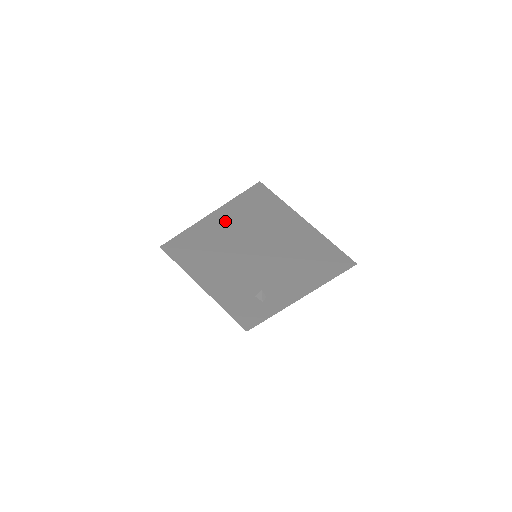
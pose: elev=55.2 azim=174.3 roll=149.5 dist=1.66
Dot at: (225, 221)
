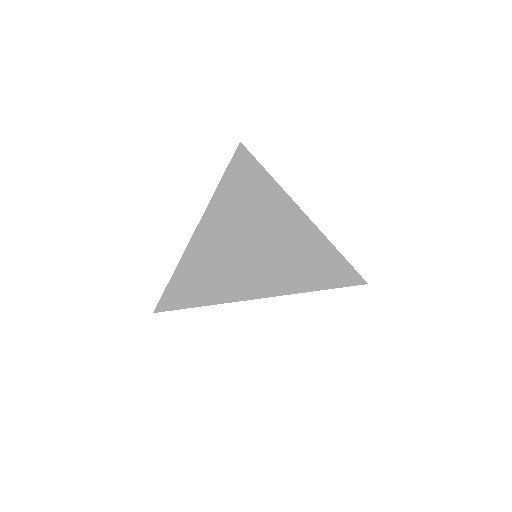
Dot at: (213, 243)
